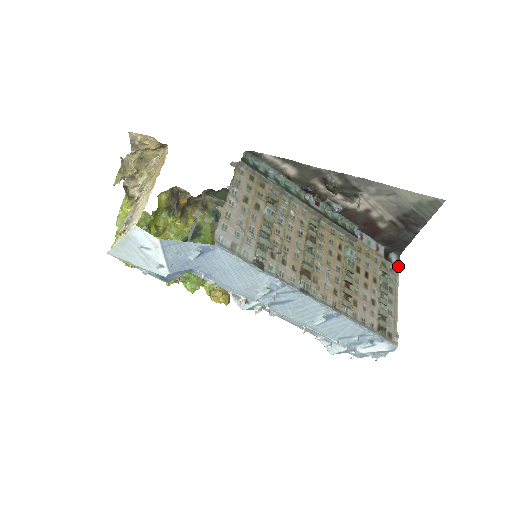
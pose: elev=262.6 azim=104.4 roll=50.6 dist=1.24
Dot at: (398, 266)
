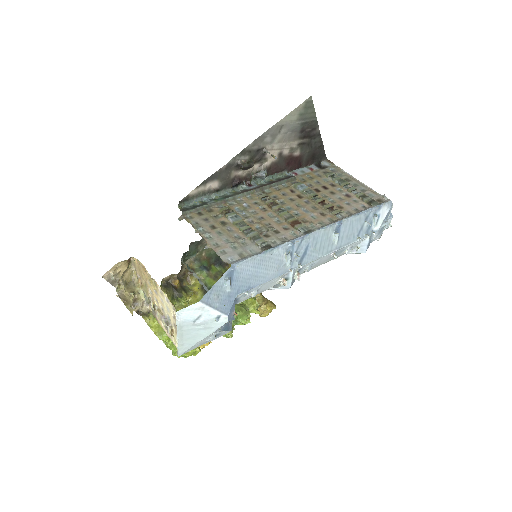
Dot at: (333, 164)
